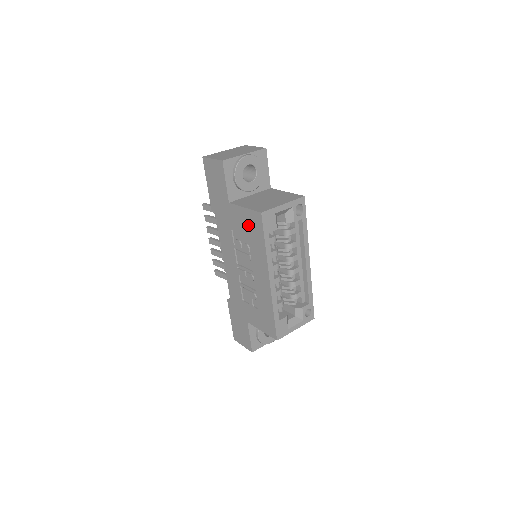
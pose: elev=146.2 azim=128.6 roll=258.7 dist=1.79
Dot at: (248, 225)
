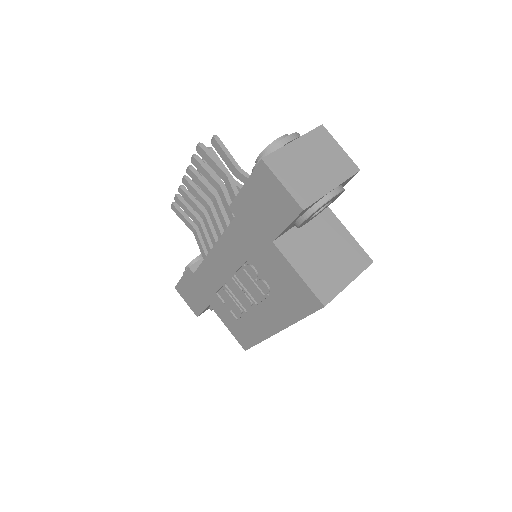
Dot at: (289, 286)
